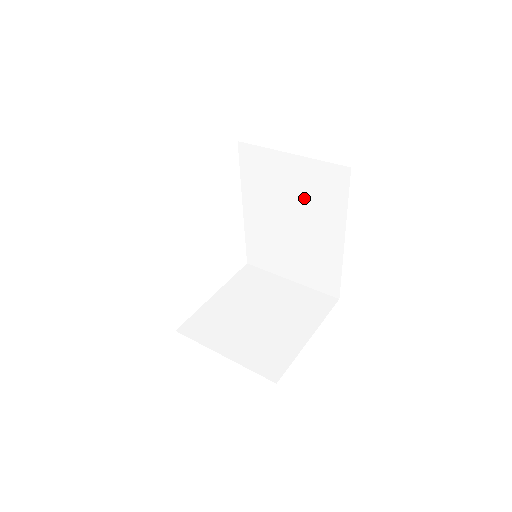
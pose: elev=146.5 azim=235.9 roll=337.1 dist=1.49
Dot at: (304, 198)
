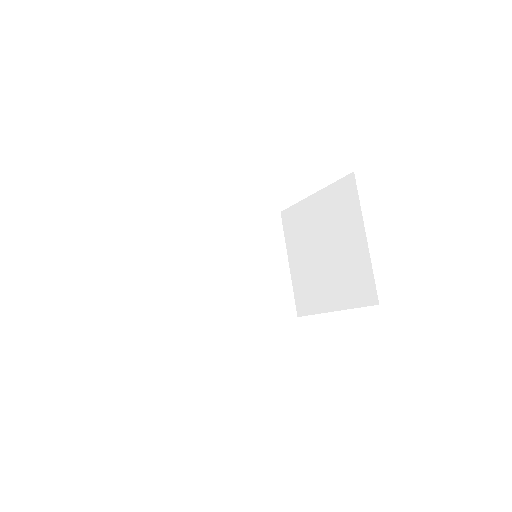
Dot at: occluded
